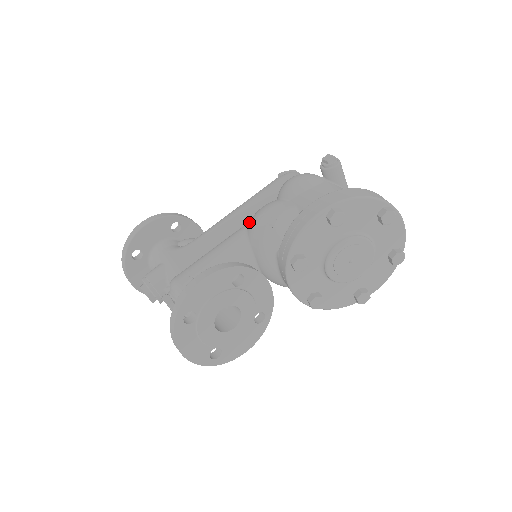
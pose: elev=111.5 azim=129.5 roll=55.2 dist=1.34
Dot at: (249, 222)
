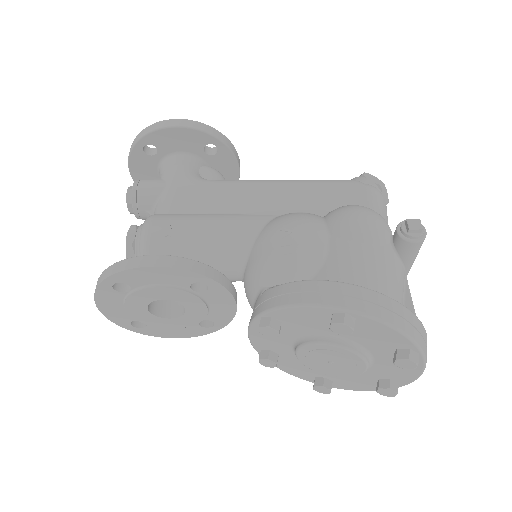
Dot at: (276, 216)
